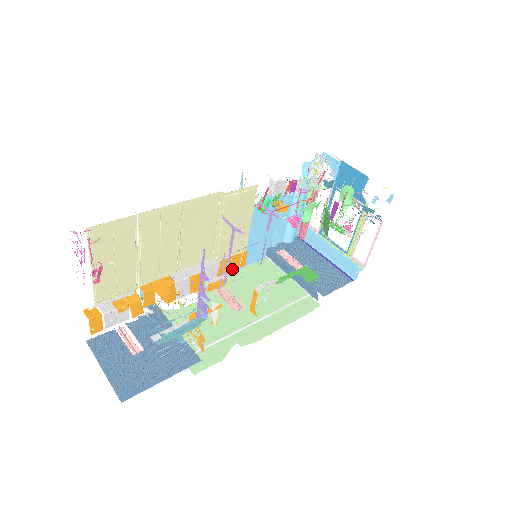
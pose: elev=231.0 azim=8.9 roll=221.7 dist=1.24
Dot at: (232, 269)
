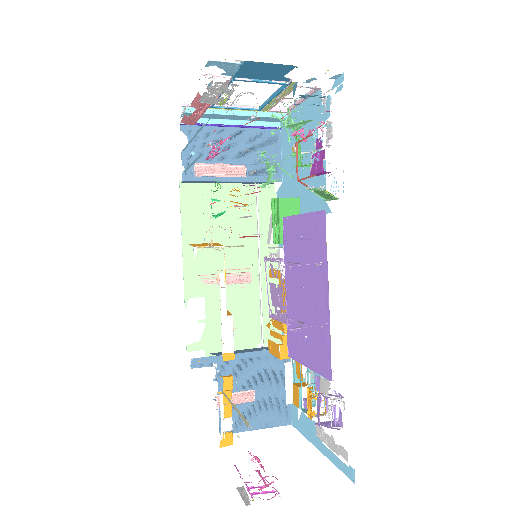
Dot at: occluded
